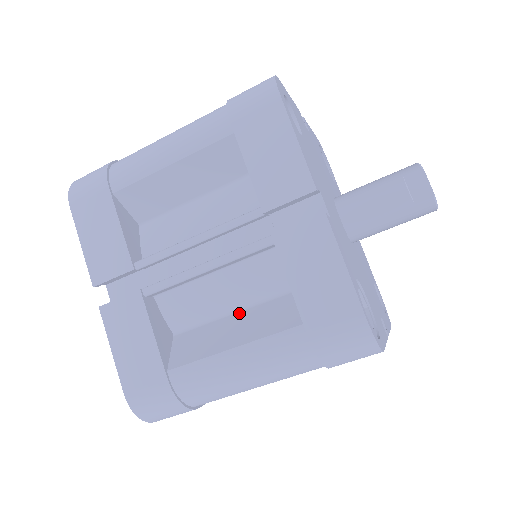
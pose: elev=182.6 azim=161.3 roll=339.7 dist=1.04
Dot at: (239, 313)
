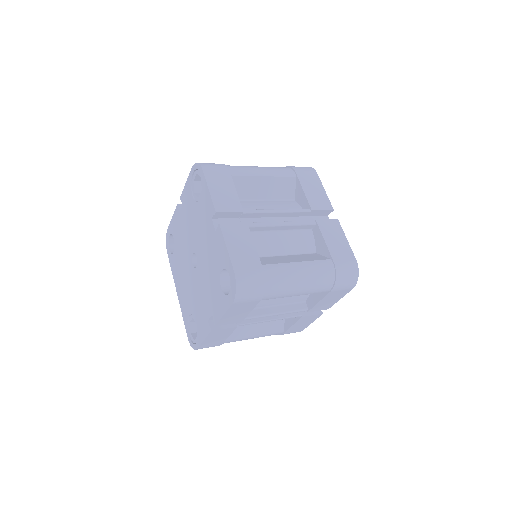
Dot at: (288, 255)
